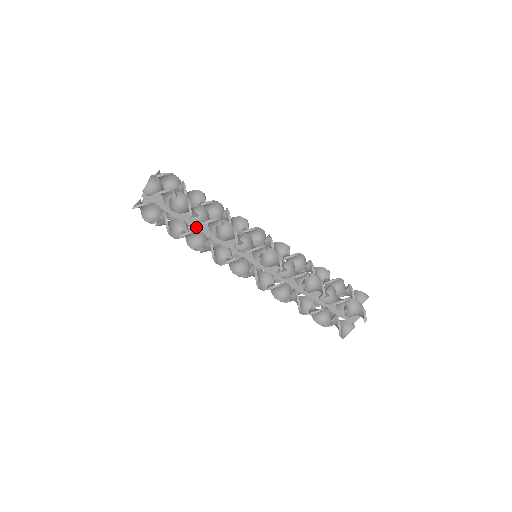
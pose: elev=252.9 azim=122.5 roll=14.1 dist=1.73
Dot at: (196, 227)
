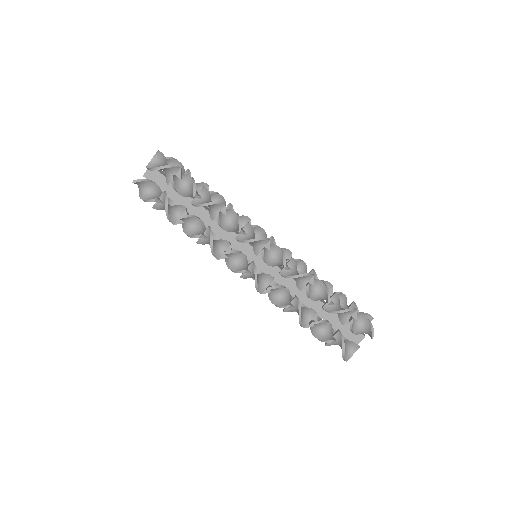
Dot at: (196, 215)
